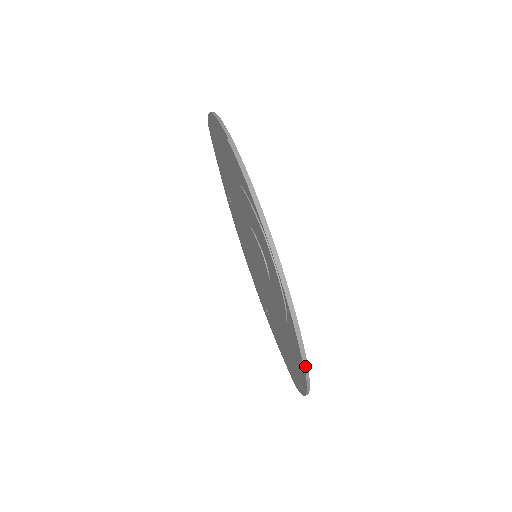
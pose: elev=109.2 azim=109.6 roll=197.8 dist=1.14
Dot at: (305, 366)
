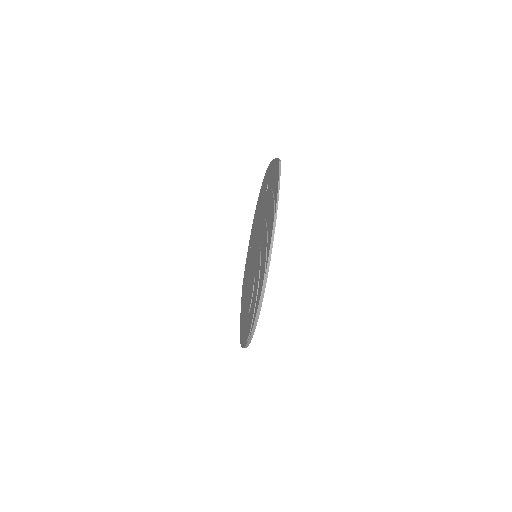
Dot at: occluded
